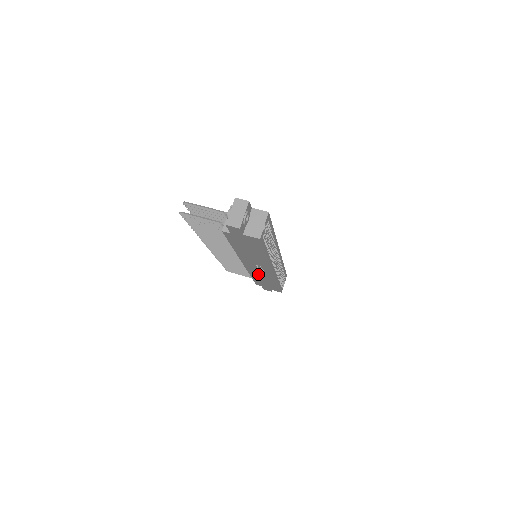
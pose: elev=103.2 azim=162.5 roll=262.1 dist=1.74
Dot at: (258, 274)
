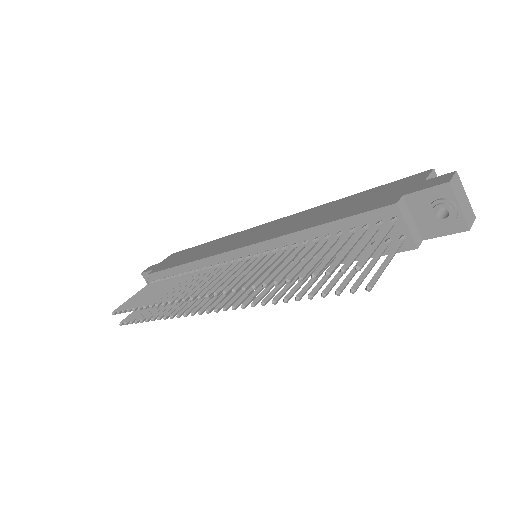
Dot at: occluded
